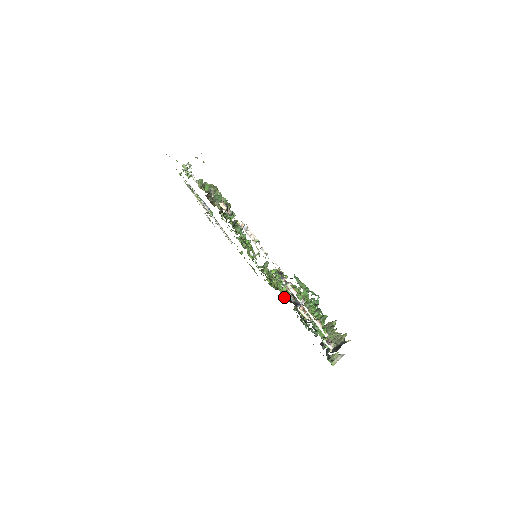
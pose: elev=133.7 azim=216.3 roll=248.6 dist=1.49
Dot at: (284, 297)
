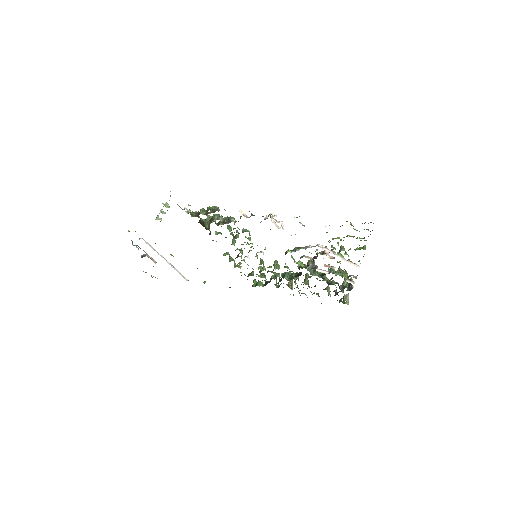
Dot at: (287, 279)
